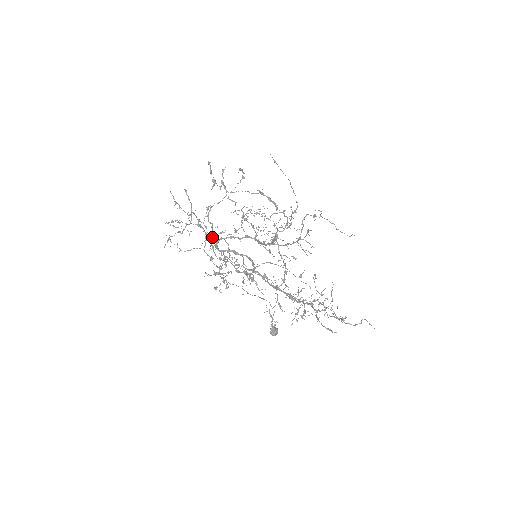
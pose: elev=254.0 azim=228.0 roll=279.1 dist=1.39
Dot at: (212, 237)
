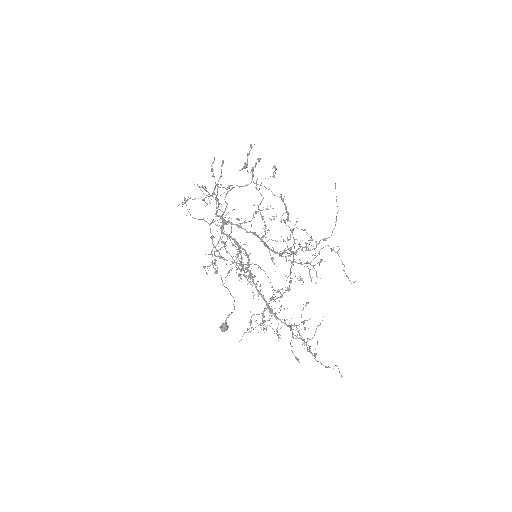
Dot at: (222, 217)
